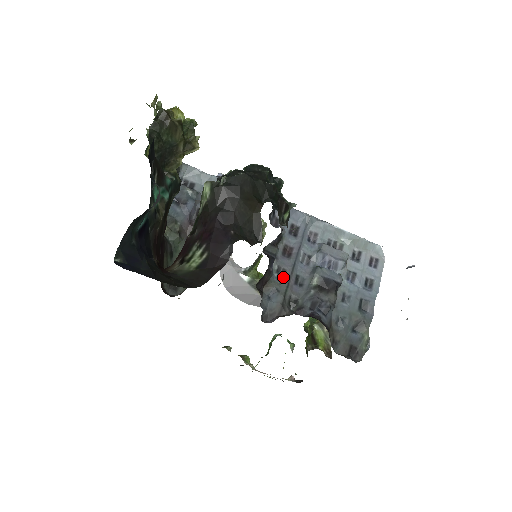
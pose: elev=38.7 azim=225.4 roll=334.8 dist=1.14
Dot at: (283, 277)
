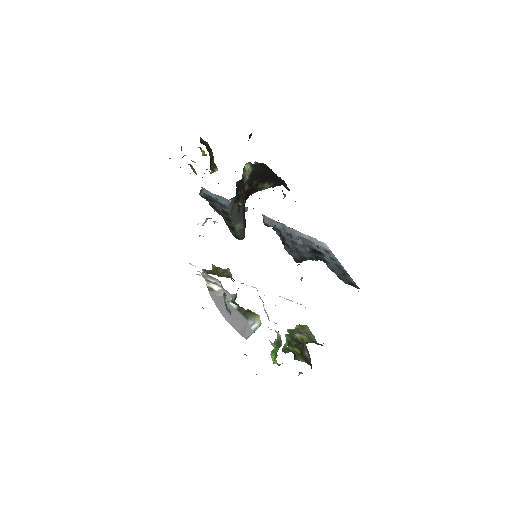
Dot at: occluded
